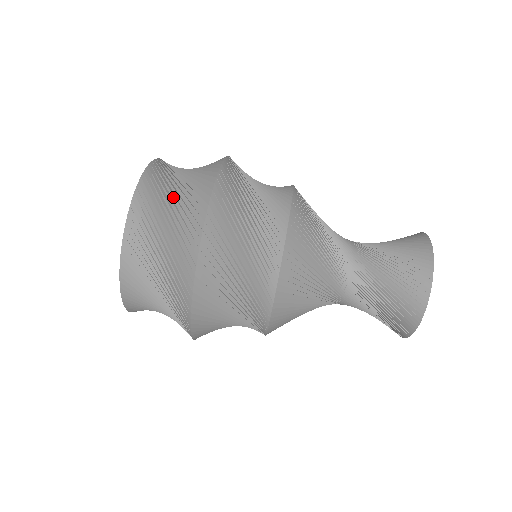
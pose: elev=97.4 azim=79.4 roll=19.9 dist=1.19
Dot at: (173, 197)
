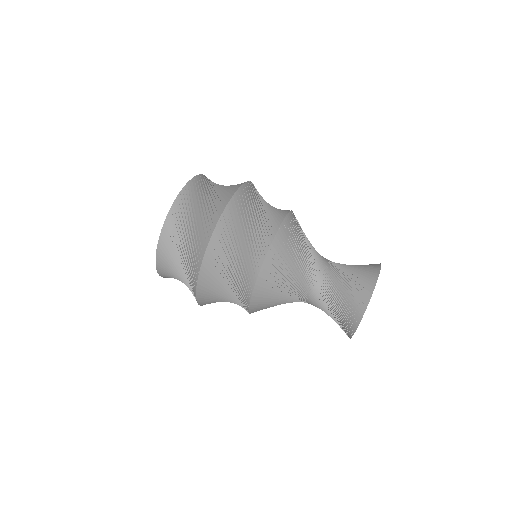
Dot at: occluded
